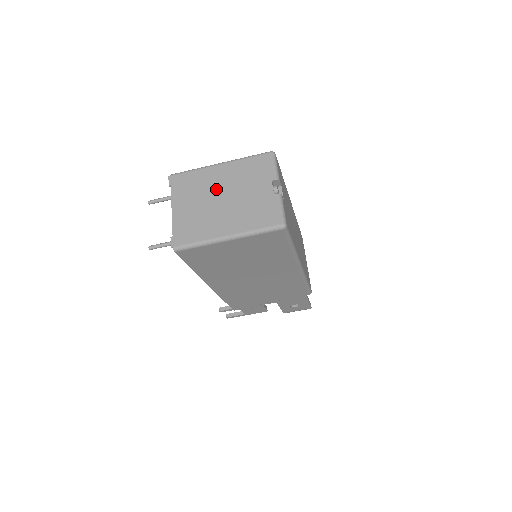
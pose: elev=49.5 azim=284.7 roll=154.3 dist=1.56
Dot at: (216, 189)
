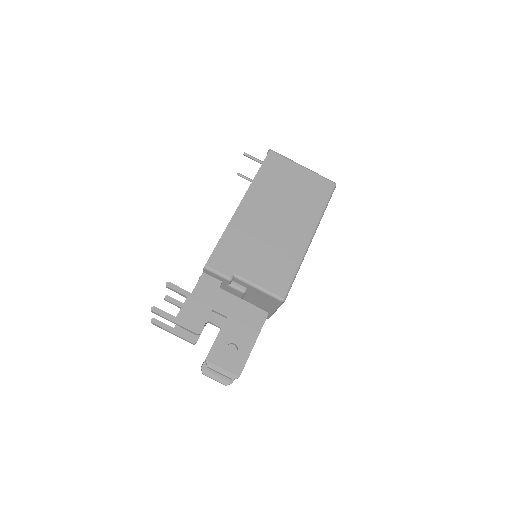
Dot at: occluded
